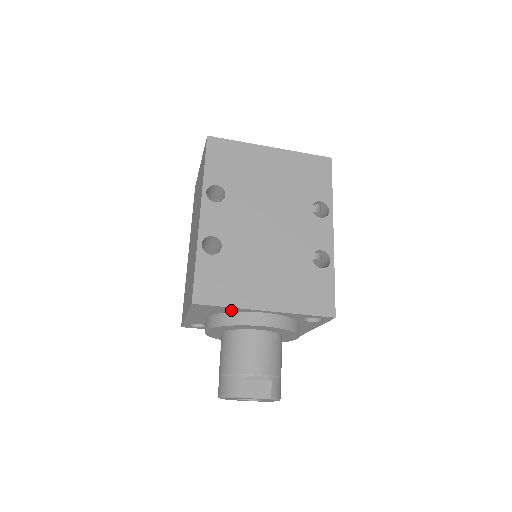
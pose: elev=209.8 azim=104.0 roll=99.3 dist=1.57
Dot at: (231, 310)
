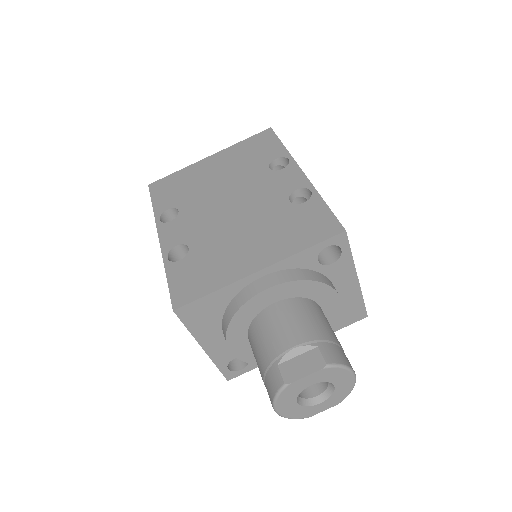
Dot at: (225, 297)
